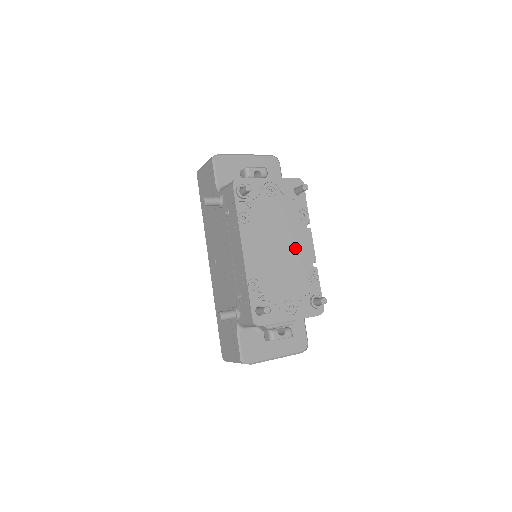
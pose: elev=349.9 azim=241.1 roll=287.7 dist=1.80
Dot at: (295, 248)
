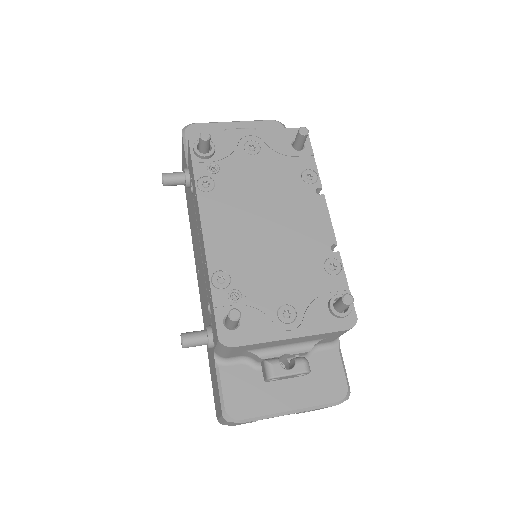
Dot at: (296, 224)
